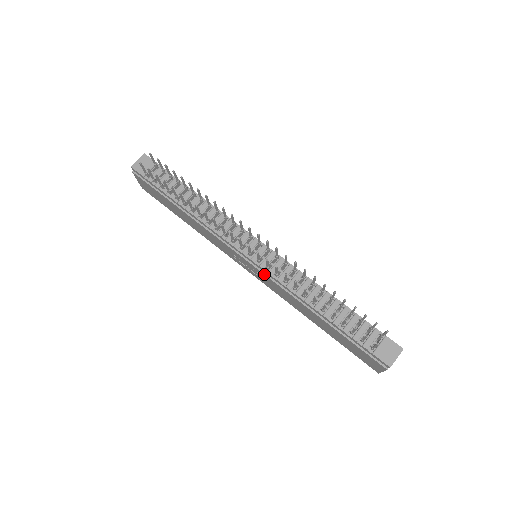
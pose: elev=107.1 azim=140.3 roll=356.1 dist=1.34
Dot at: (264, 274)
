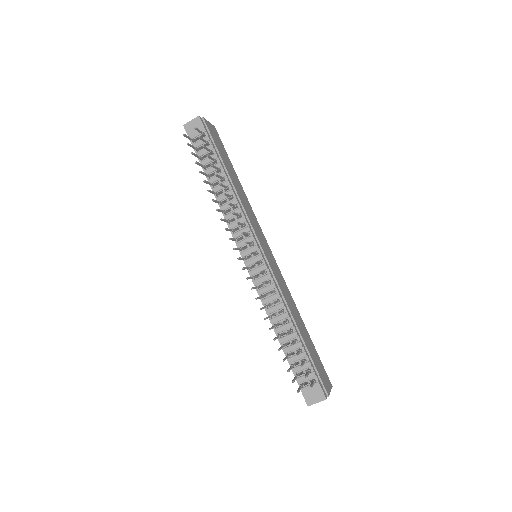
Dot at: occluded
